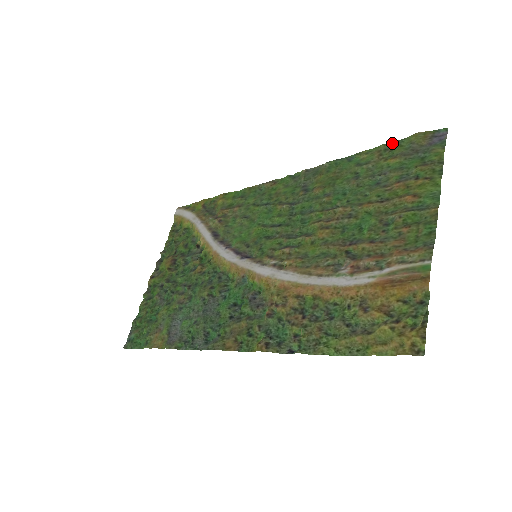
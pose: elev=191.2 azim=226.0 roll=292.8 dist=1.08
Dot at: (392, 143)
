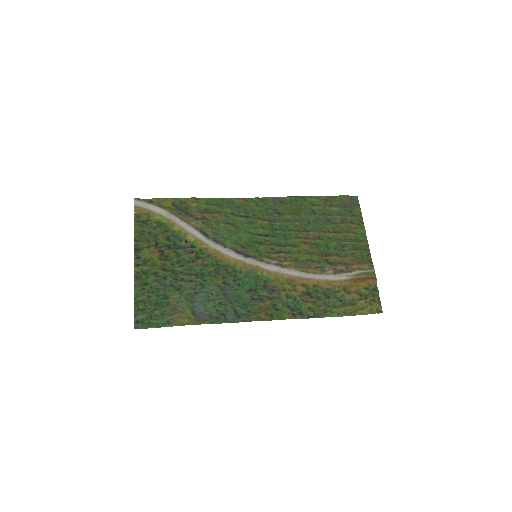
Dot at: (330, 196)
